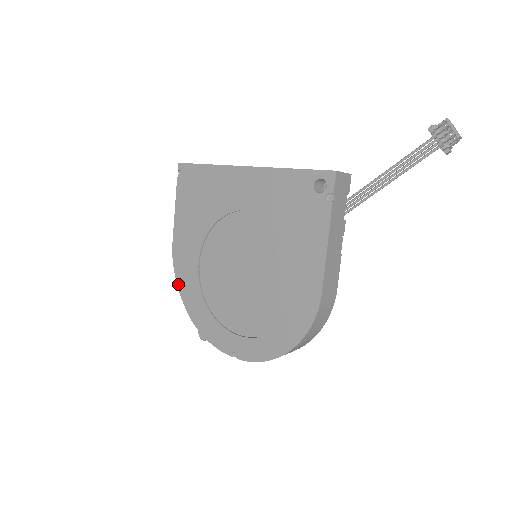
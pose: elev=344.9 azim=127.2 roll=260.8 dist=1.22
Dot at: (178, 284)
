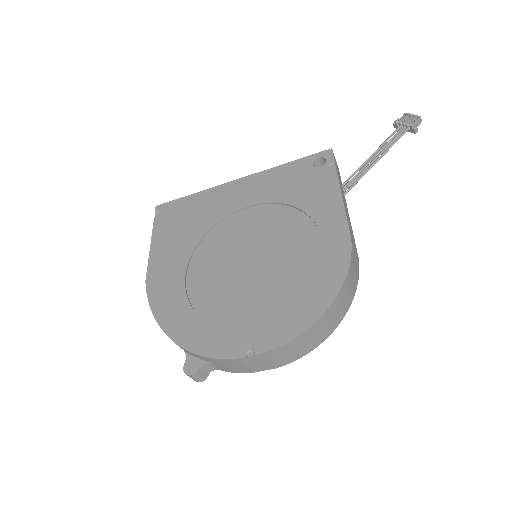
Dot at: (154, 312)
